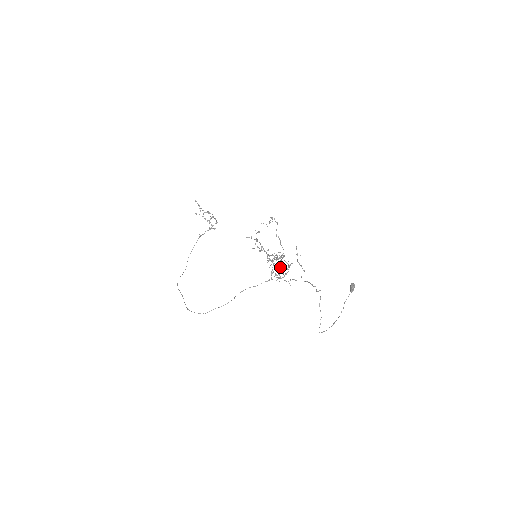
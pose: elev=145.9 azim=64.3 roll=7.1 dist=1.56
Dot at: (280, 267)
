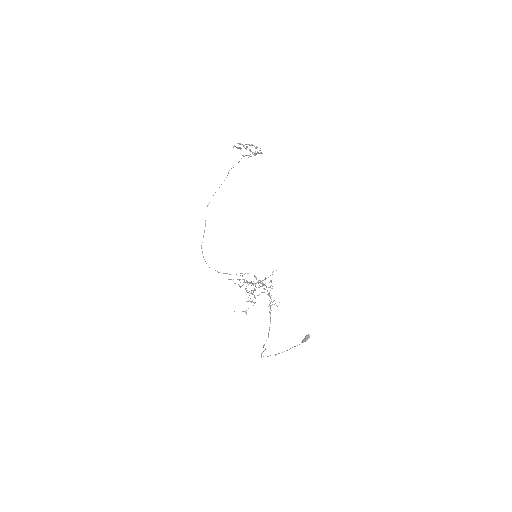
Dot at: (246, 314)
